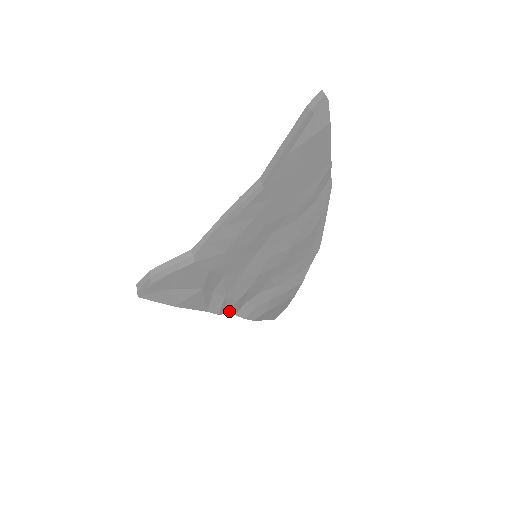
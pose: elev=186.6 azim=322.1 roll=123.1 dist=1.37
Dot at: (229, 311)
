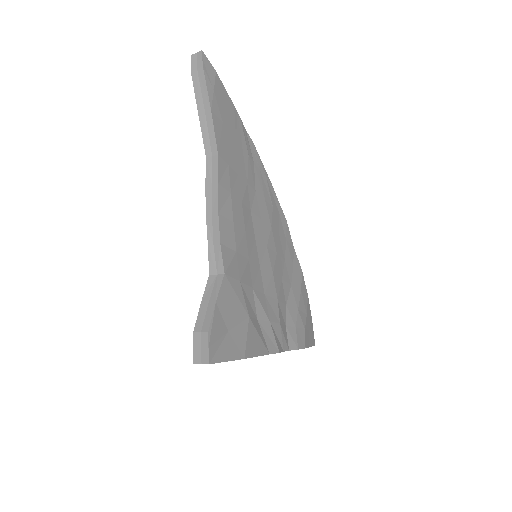
Dot at: (282, 346)
